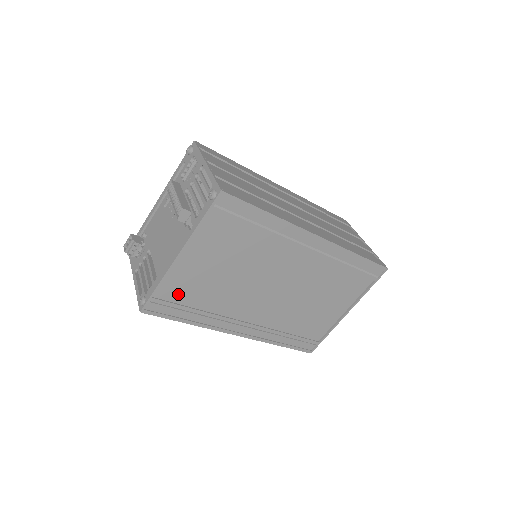
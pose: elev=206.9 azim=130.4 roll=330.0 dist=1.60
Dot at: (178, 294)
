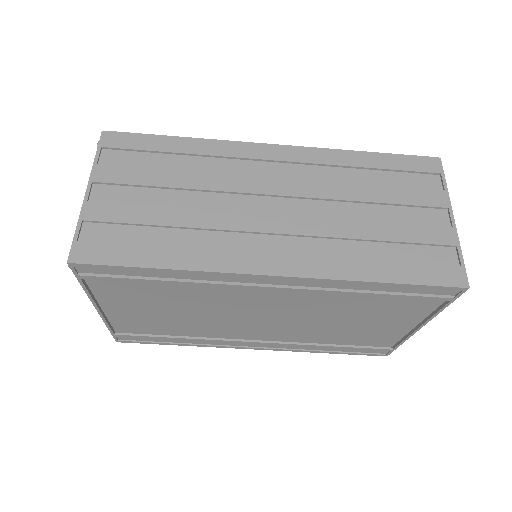
Dot at: (142, 329)
